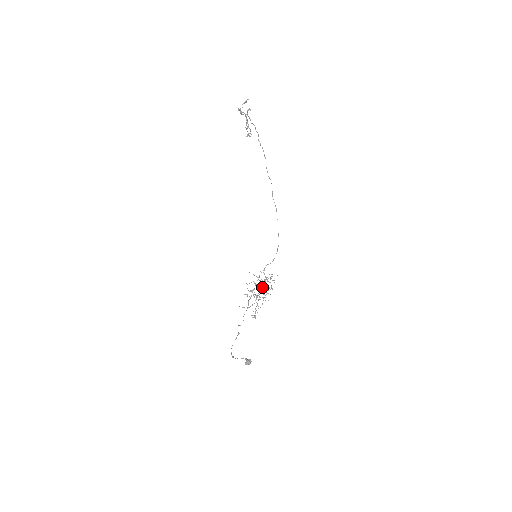
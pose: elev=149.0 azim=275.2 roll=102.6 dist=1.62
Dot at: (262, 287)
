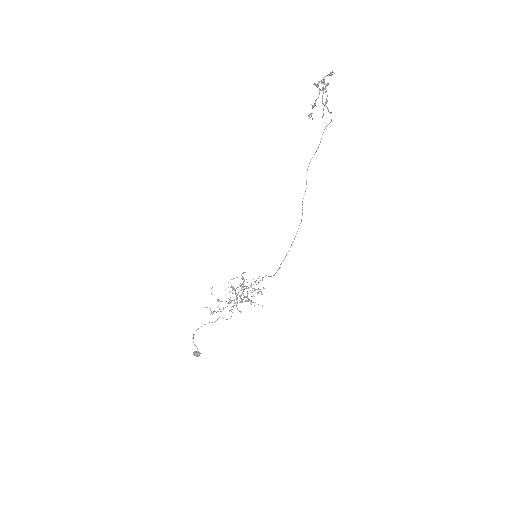
Dot at: occluded
